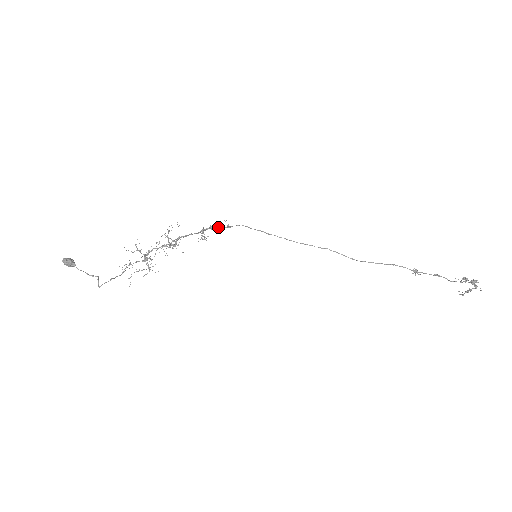
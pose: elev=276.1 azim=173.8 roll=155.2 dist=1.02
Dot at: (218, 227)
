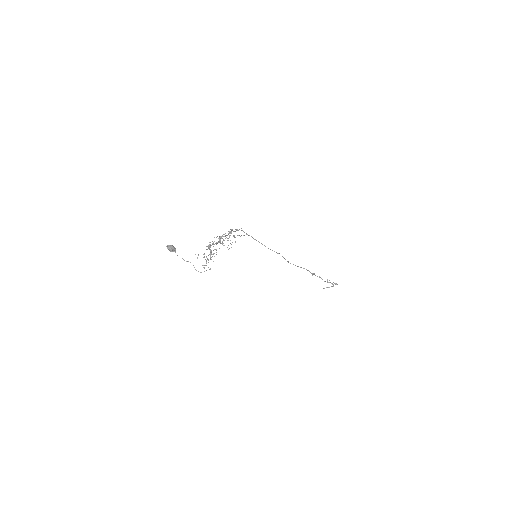
Dot at: (235, 231)
